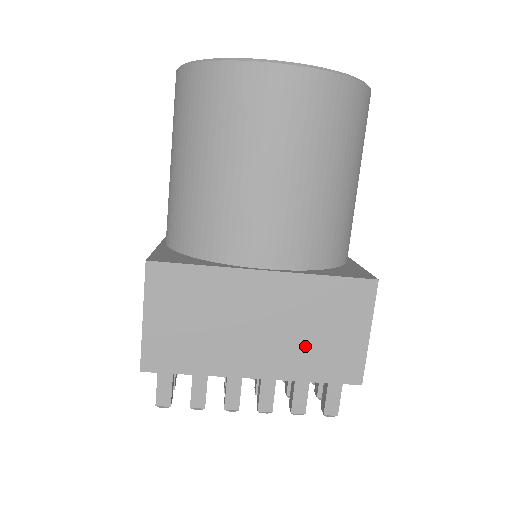
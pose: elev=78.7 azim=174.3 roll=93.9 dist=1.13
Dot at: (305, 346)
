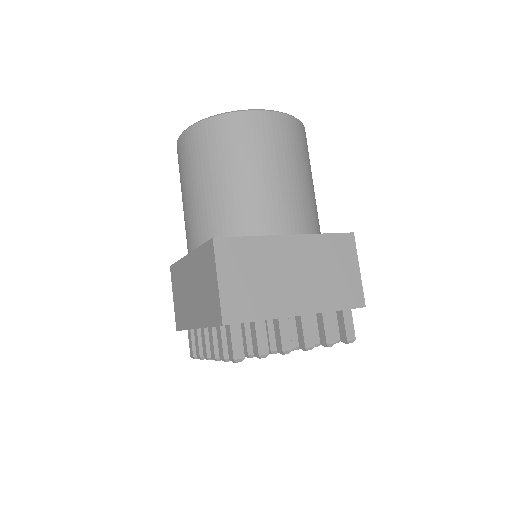
Dot at: (325, 285)
